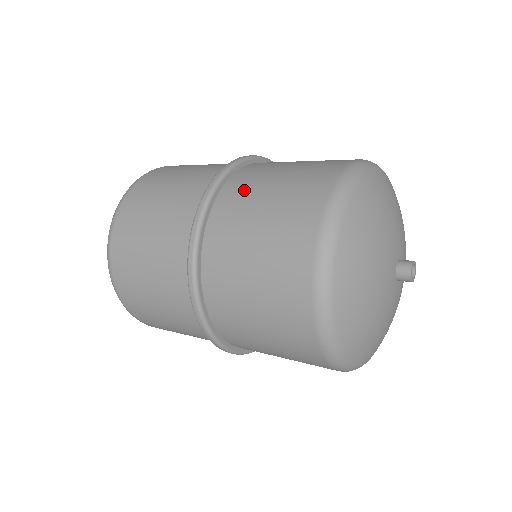
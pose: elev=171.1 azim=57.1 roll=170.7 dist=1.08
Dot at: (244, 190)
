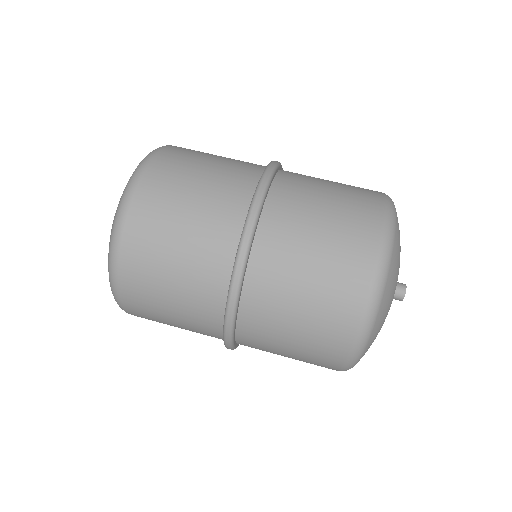
Dot at: (268, 308)
